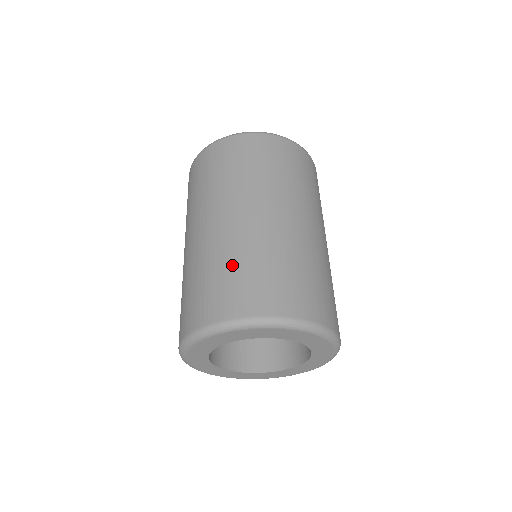
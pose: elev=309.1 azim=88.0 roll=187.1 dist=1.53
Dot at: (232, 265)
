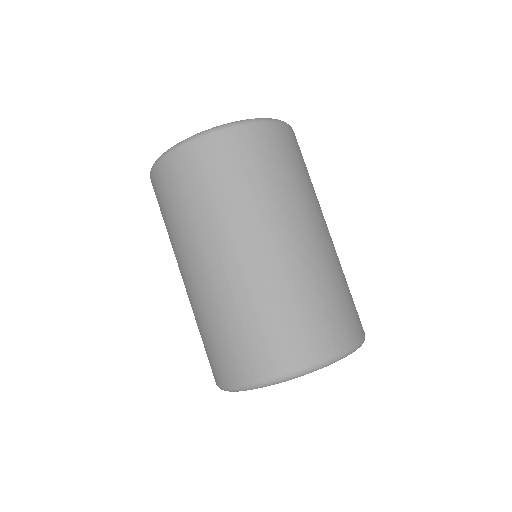
Dot at: (315, 297)
